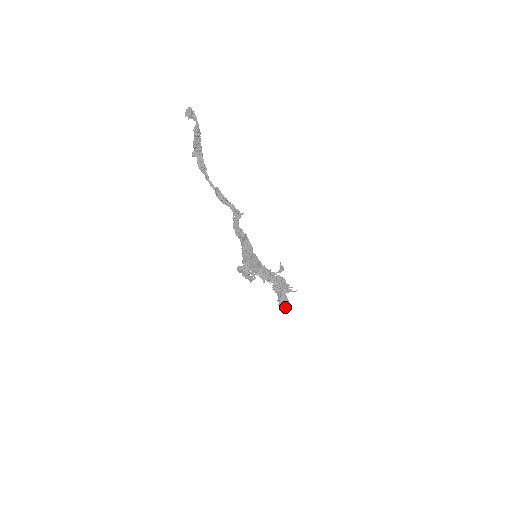
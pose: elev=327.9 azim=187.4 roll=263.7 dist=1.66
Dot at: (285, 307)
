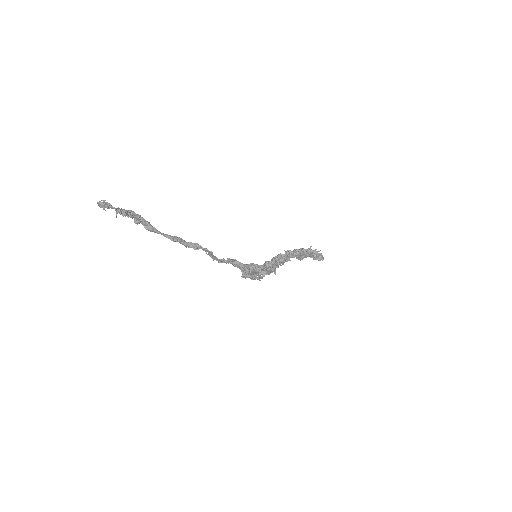
Dot at: (320, 260)
